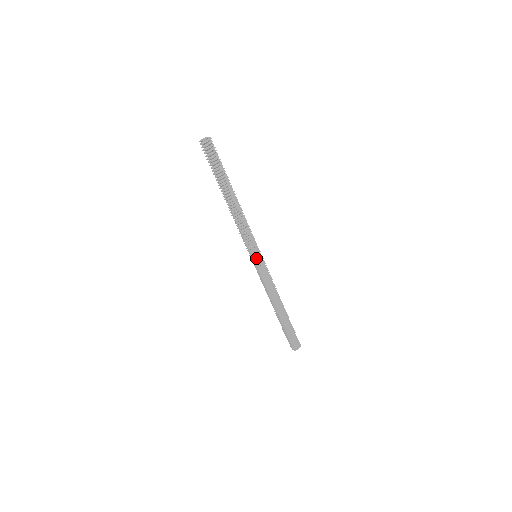
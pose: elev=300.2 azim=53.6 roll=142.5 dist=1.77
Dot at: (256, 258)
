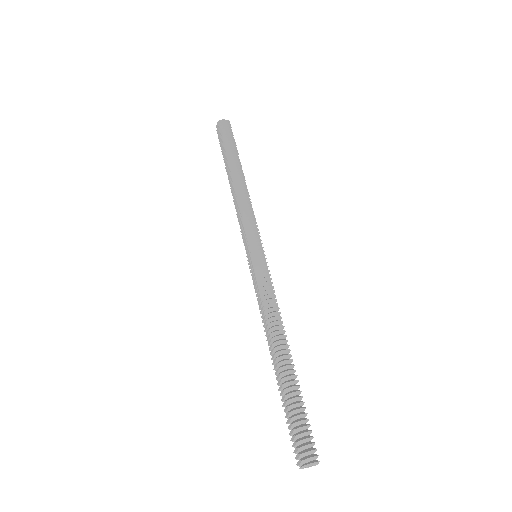
Dot at: (254, 250)
